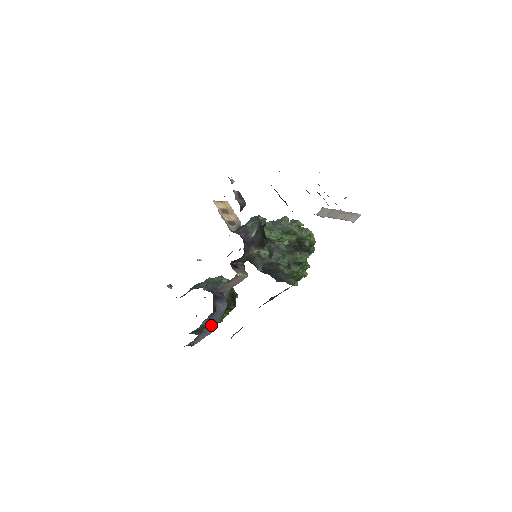
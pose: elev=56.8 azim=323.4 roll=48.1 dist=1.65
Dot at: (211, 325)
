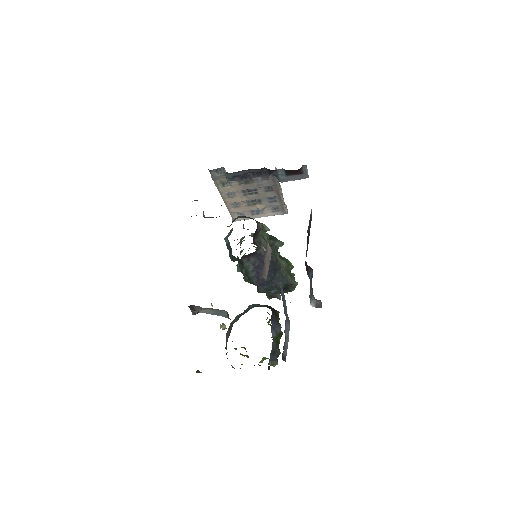
Dot at: (285, 310)
